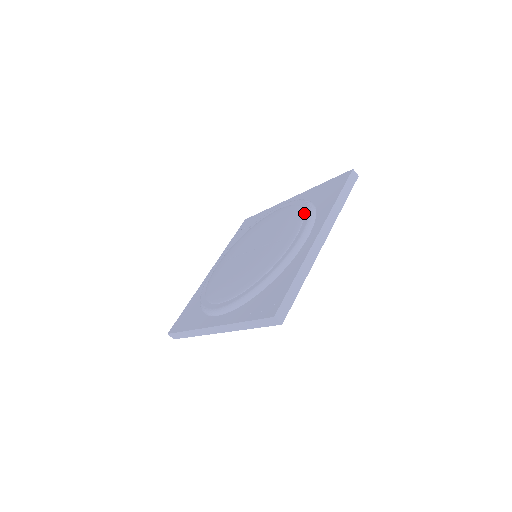
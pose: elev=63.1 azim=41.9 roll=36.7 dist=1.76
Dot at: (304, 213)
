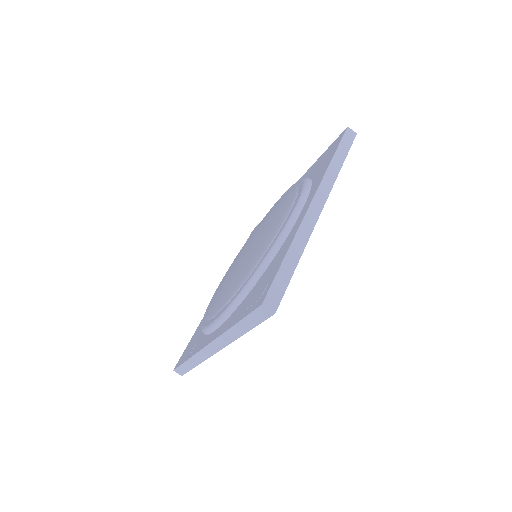
Dot at: (298, 189)
